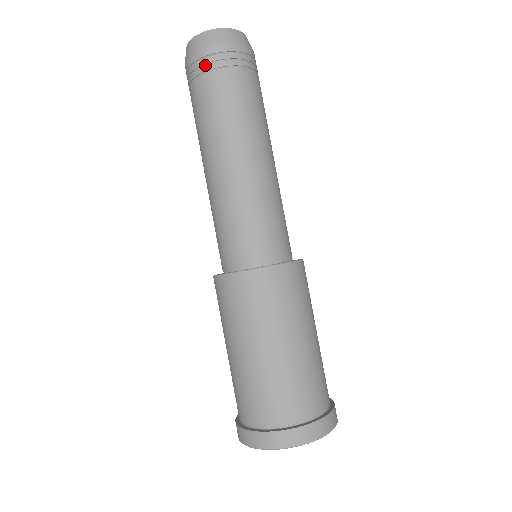
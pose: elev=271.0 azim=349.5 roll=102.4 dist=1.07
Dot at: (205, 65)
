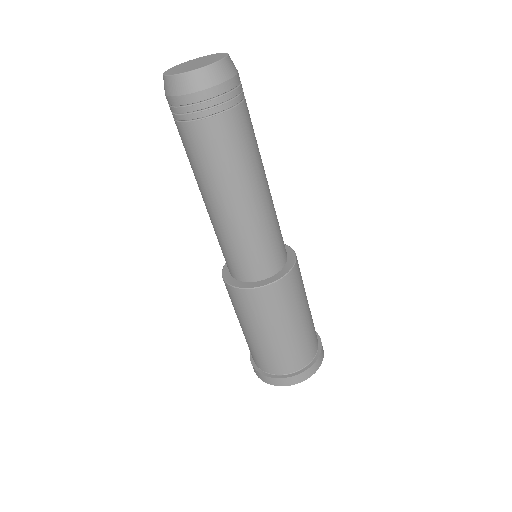
Dot at: occluded
